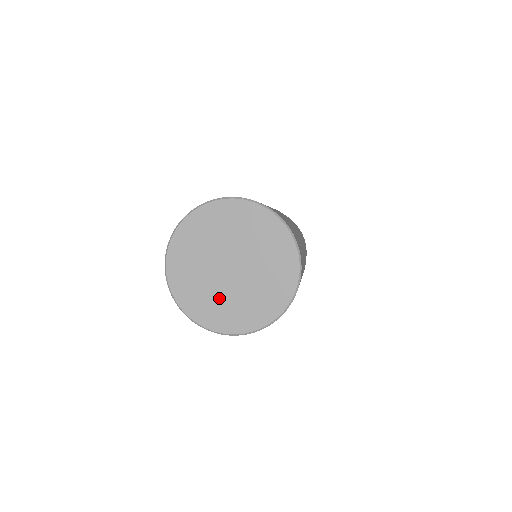
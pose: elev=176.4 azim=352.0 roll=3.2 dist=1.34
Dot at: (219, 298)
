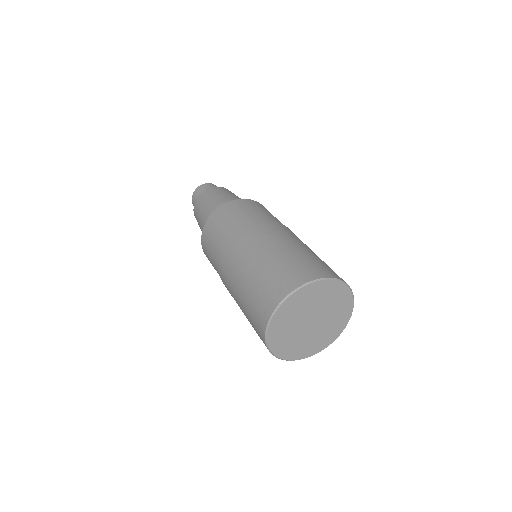
Dot at: (306, 341)
